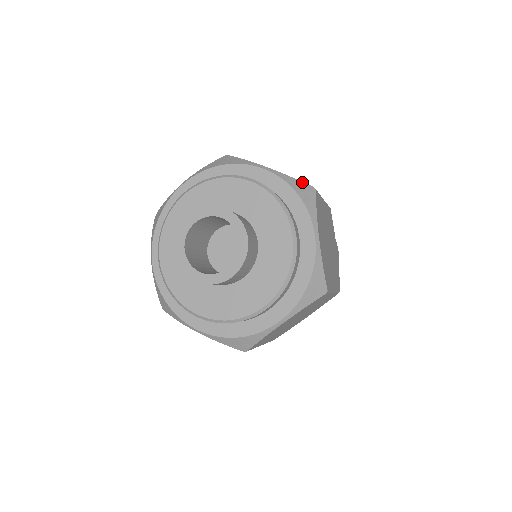
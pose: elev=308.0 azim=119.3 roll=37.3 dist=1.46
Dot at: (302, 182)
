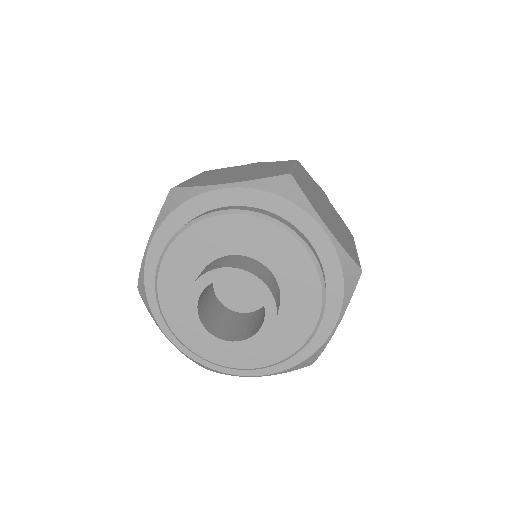
Dot at: (354, 262)
